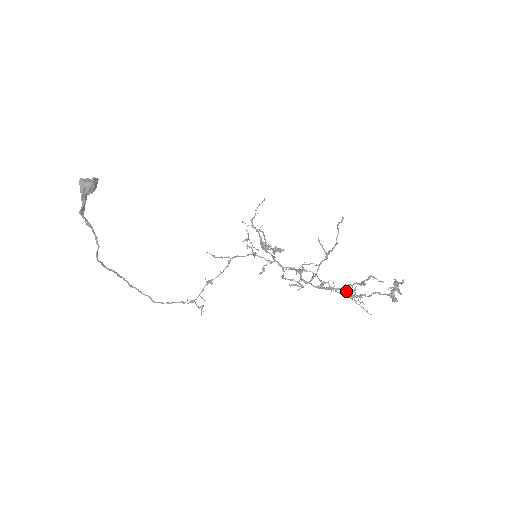
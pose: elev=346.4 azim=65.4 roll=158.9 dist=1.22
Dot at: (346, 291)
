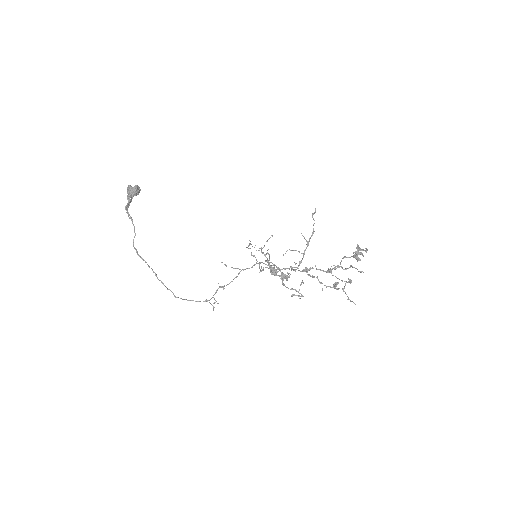
Dot at: (335, 287)
